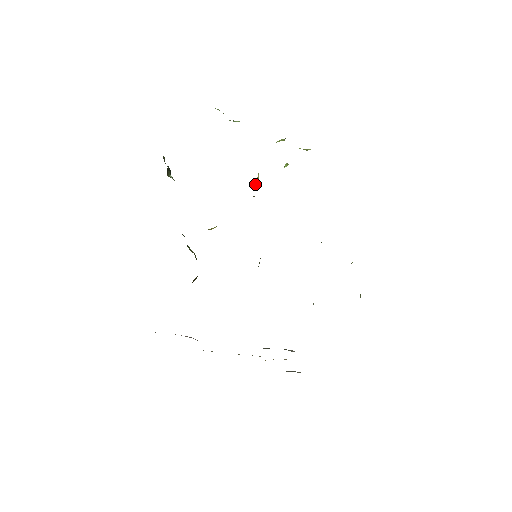
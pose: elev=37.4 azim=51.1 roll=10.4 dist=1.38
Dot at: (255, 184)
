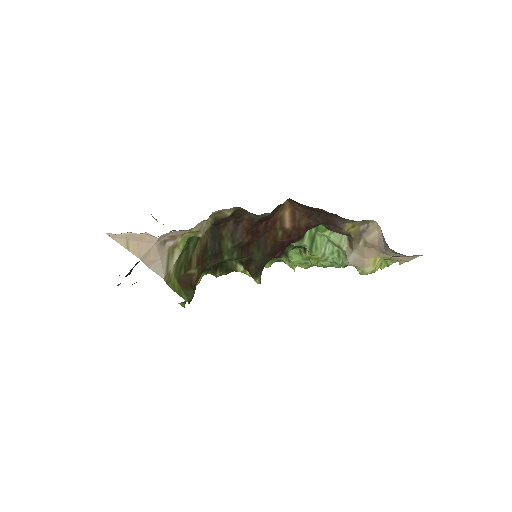
Dot at: occluded
